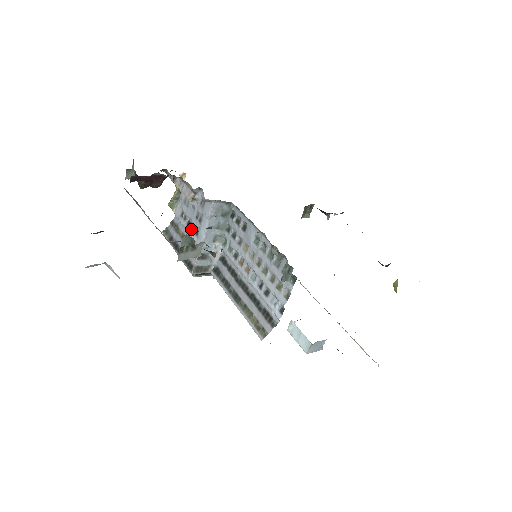
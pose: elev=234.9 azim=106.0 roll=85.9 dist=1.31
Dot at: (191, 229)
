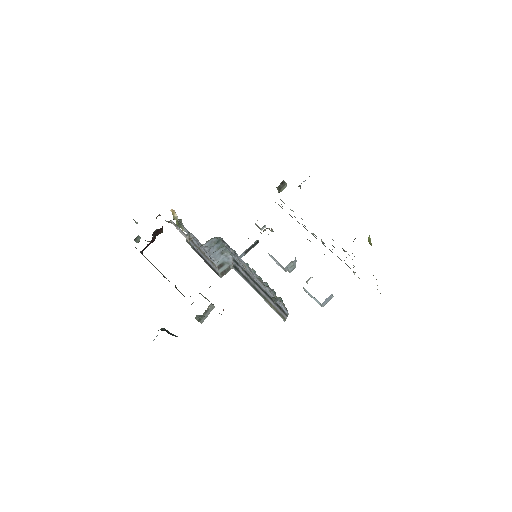
Dot at: (202, 249)
